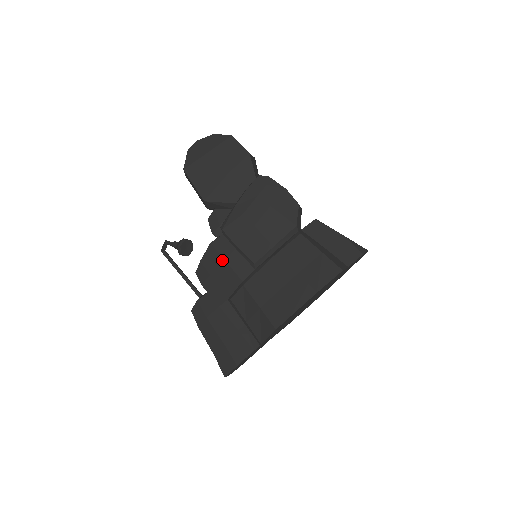
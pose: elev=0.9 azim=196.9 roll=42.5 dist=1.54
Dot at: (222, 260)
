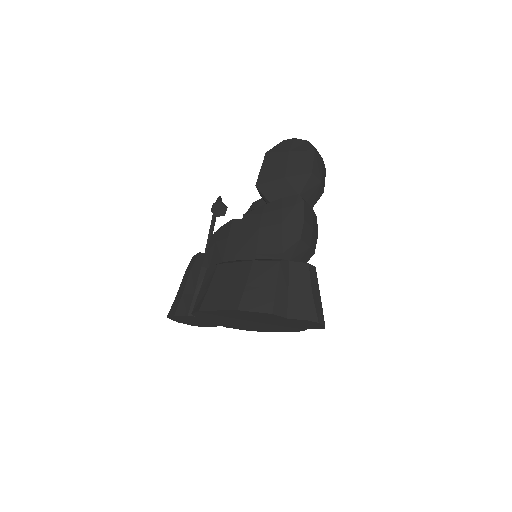
Dot at: (227, 236)
